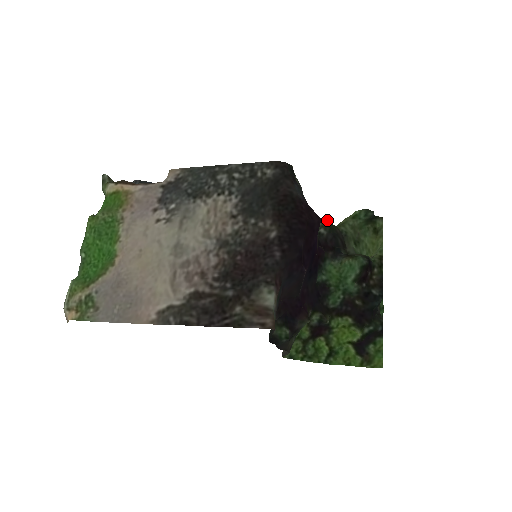
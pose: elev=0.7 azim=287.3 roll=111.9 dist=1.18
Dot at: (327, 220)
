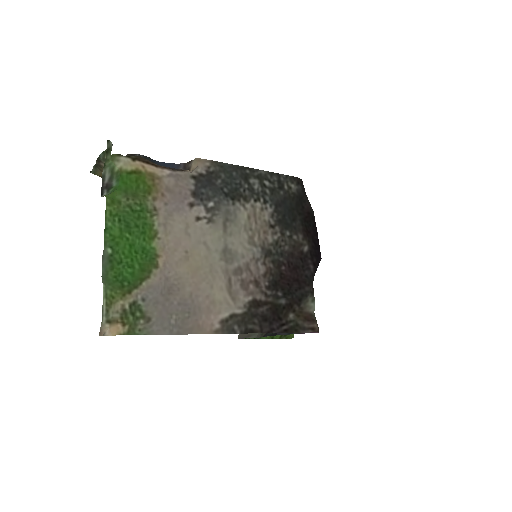
Dot at: occluded
